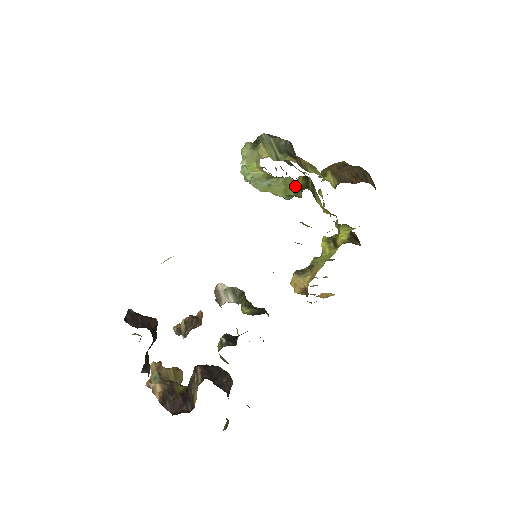
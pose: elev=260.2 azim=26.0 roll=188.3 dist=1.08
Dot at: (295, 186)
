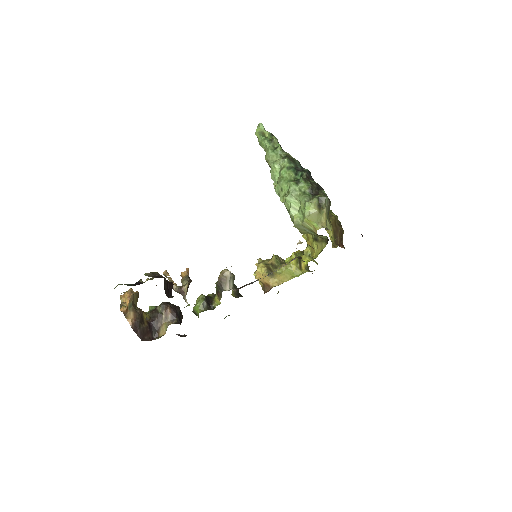
Dot at: occluded
